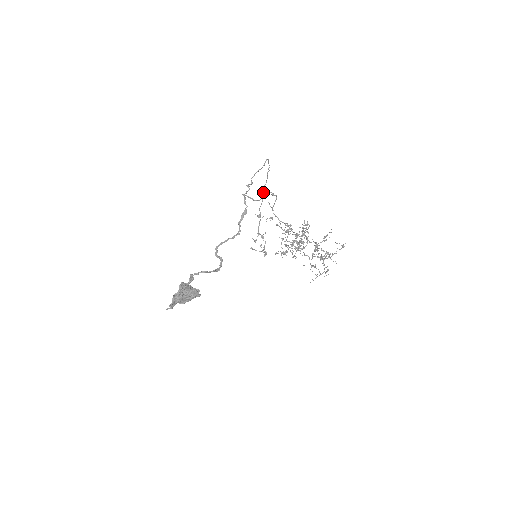
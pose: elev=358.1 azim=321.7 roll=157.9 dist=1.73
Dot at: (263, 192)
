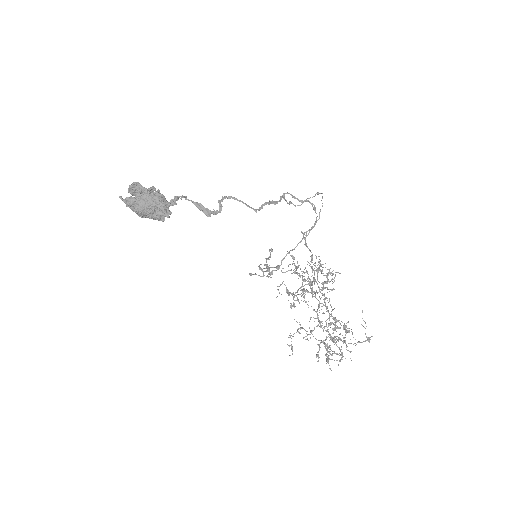
Dot at: (297, 244)
